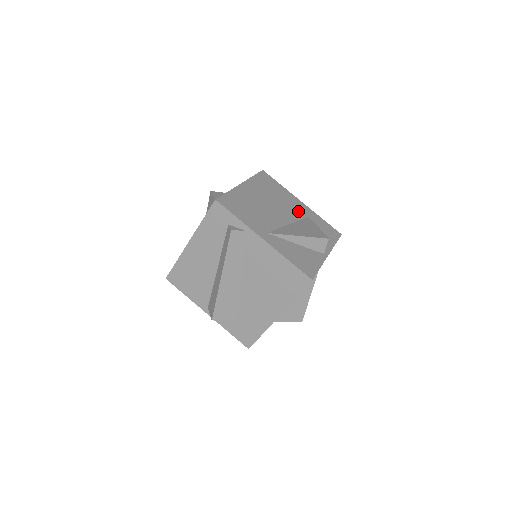
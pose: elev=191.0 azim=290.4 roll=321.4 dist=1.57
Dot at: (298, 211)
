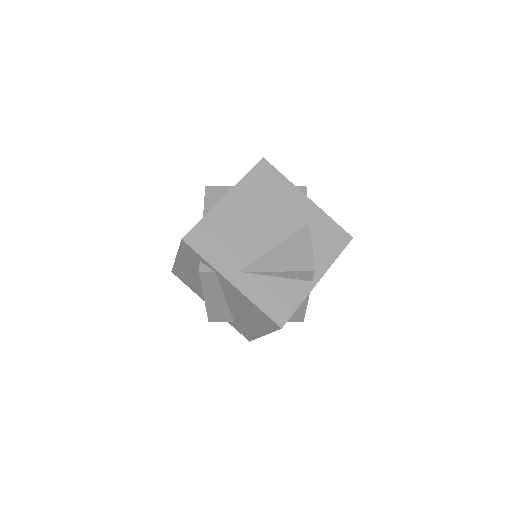
Dot at: (297, 217)
